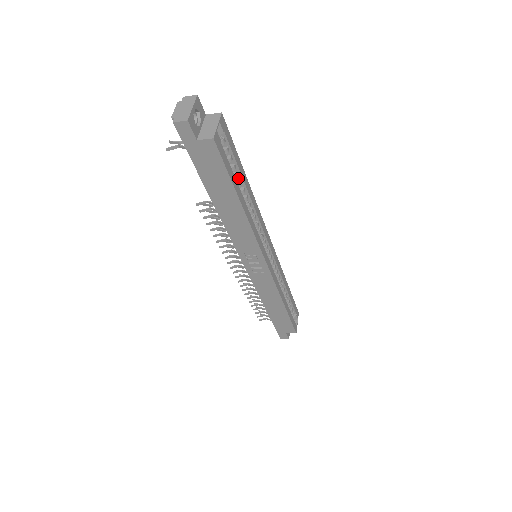
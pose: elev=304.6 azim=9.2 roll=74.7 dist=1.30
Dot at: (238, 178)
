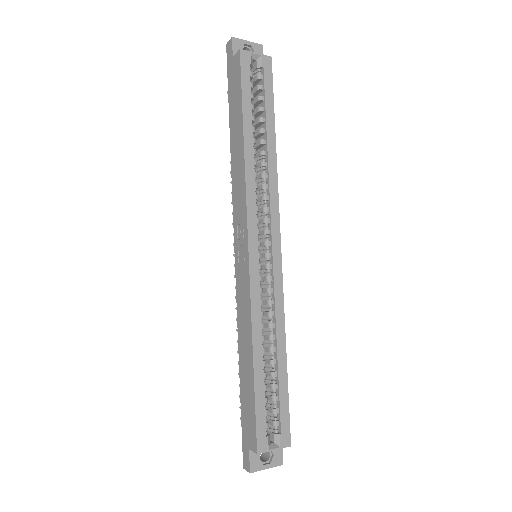
Dot at: (264, 128)
